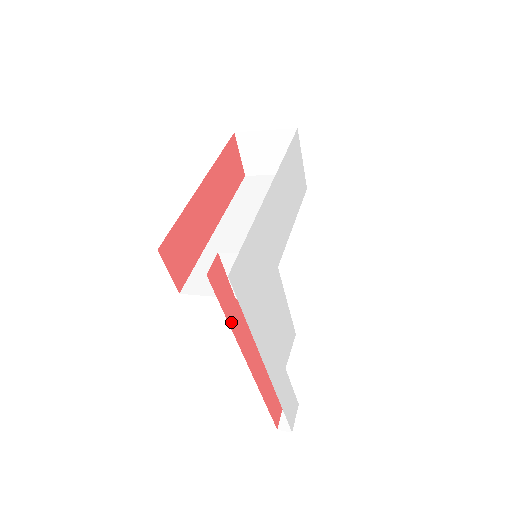
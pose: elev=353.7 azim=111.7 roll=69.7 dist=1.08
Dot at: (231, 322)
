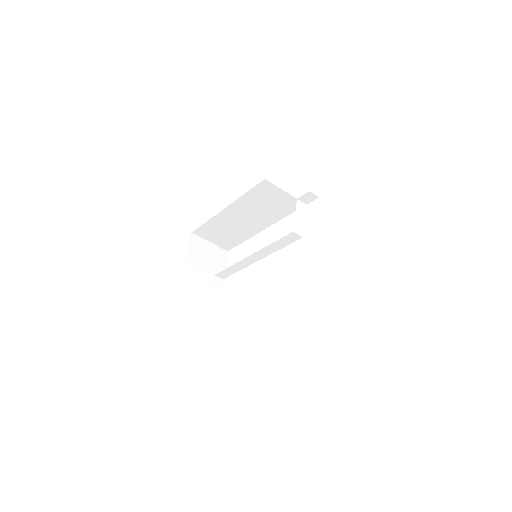
Dot at: occluded
